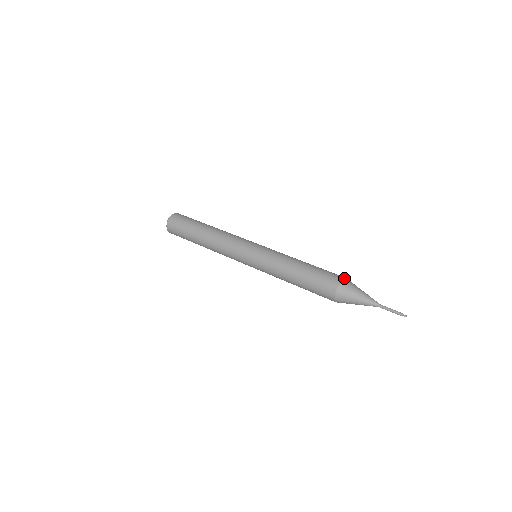
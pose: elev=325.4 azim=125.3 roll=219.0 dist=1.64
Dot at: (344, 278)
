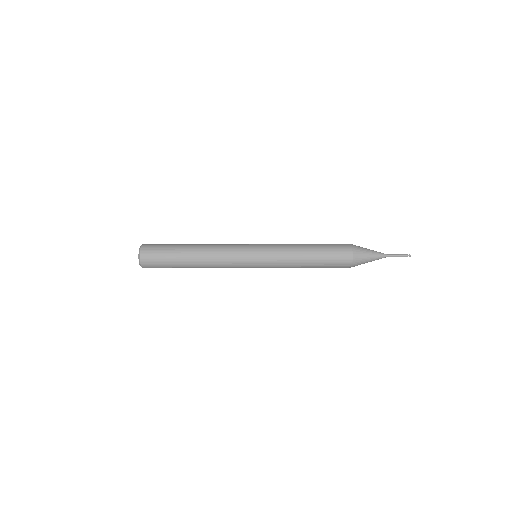
Dot at: (351, 245)
